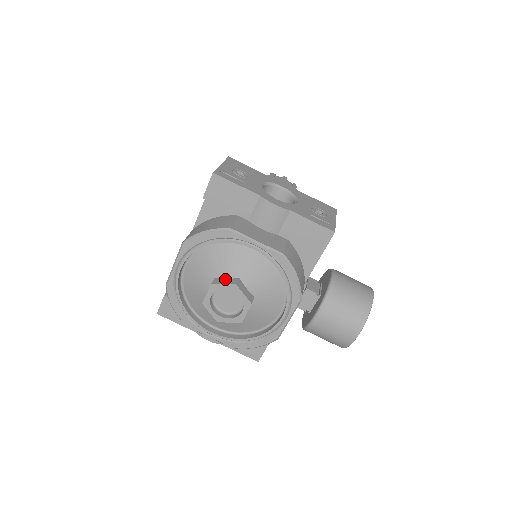
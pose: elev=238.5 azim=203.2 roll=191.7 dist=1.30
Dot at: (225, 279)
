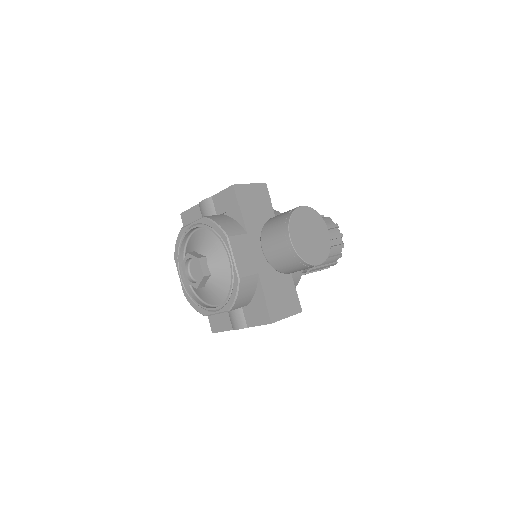
Dot at: occluded
